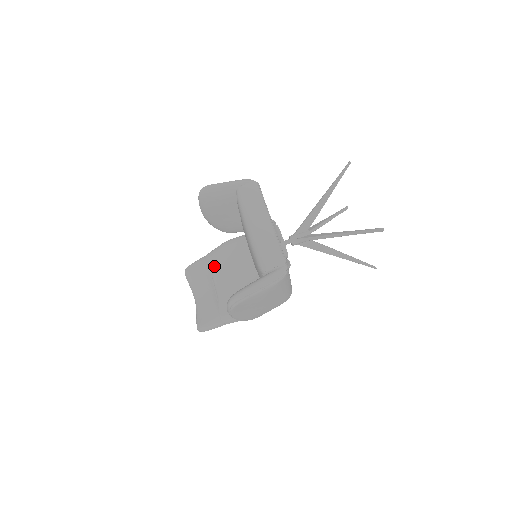
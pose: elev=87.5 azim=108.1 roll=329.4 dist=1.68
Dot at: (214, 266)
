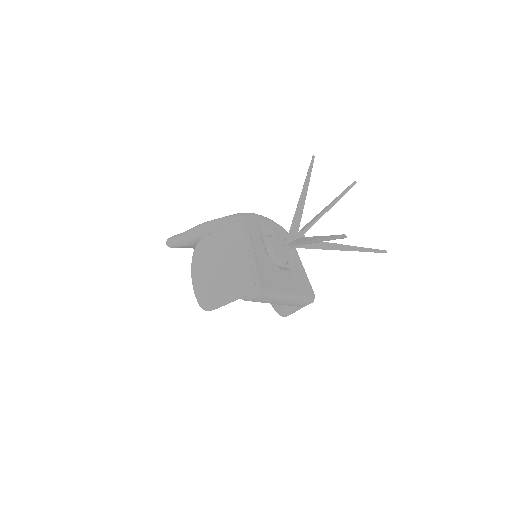
Dot at: occluded
